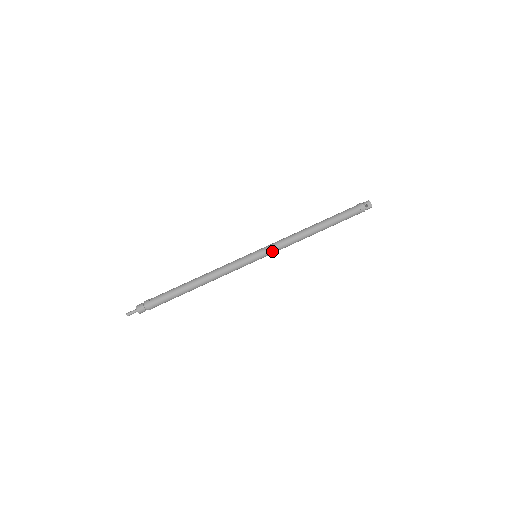
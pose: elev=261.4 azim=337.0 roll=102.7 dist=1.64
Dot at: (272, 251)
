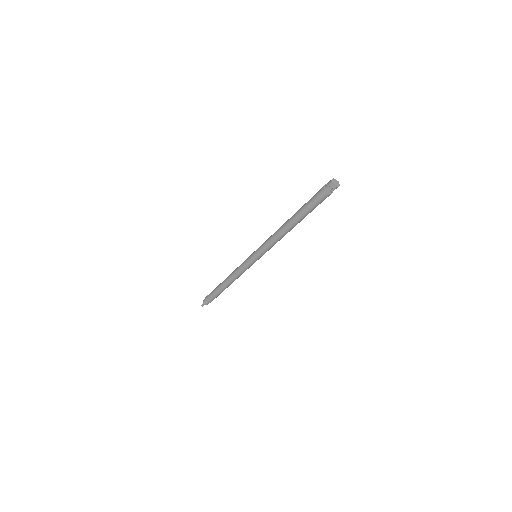
Dot at: (264, 252)
